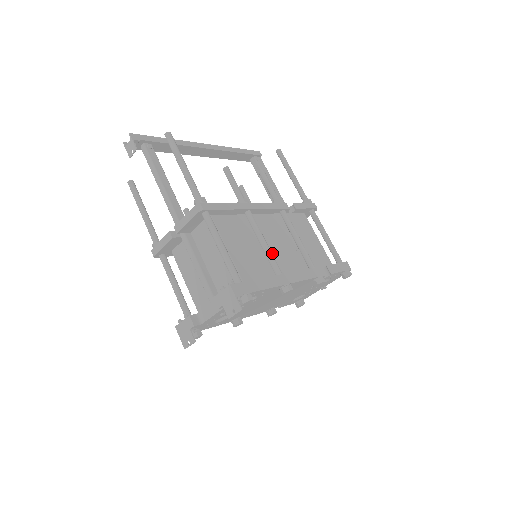
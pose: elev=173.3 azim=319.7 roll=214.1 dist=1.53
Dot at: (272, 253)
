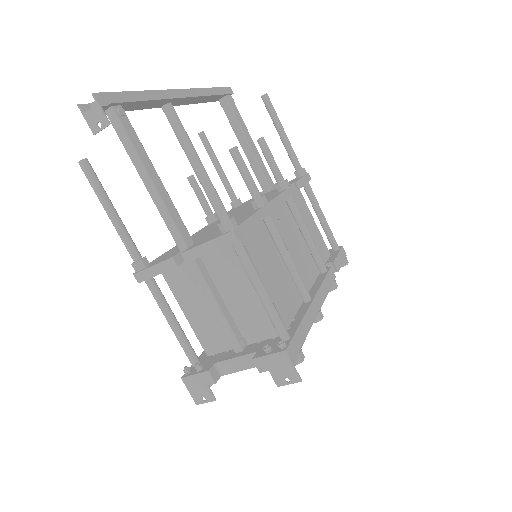
Dot at: occluded
